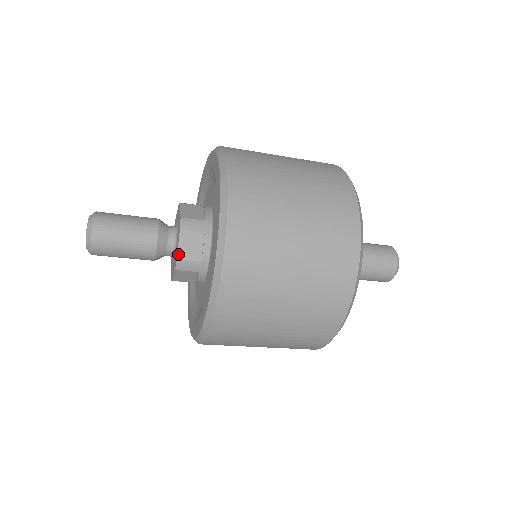
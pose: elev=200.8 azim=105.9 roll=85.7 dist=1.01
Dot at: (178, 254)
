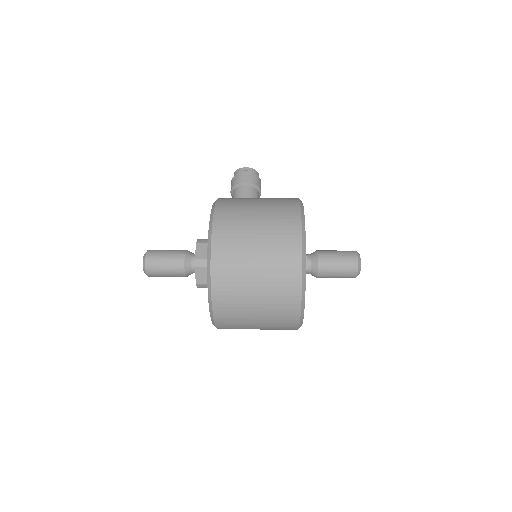
Dot at: occluded
